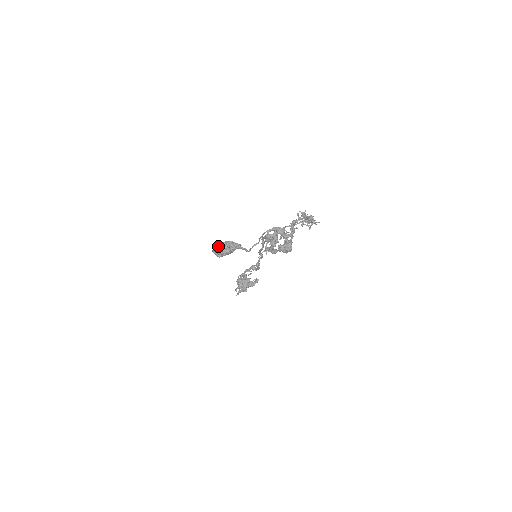
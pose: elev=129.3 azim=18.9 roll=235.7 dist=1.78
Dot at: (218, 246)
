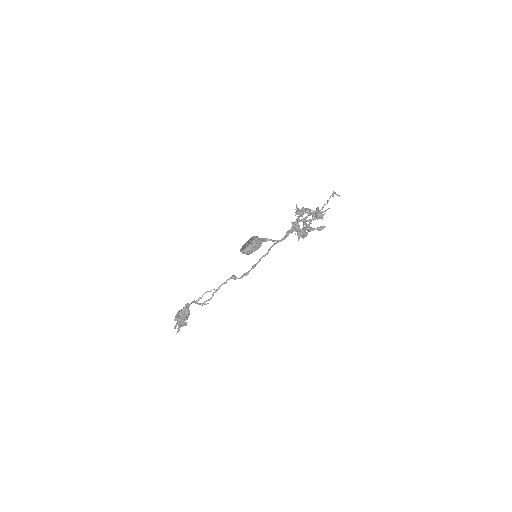
Dot at: (254, 240)
